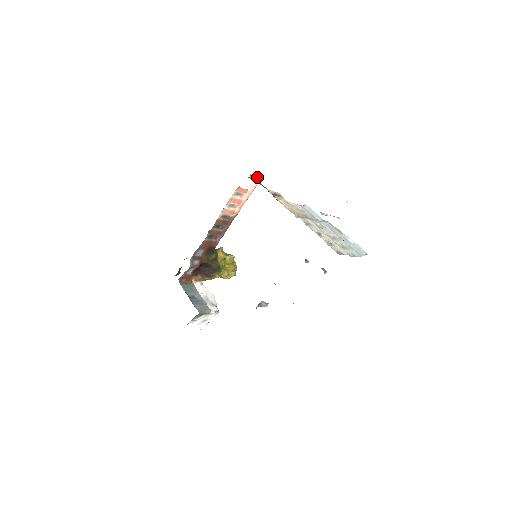
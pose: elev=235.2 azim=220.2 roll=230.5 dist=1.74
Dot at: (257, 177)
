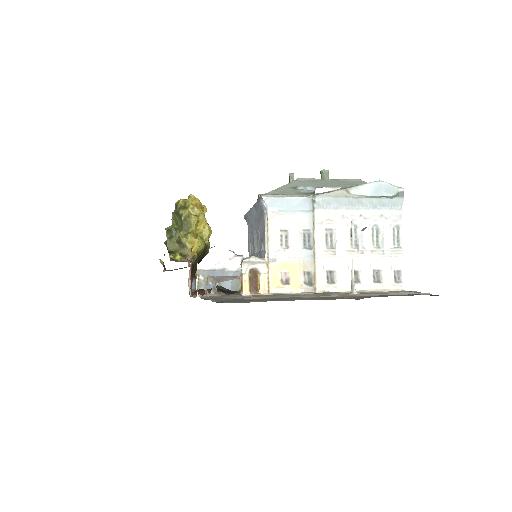
Dot at: (197, 274)
